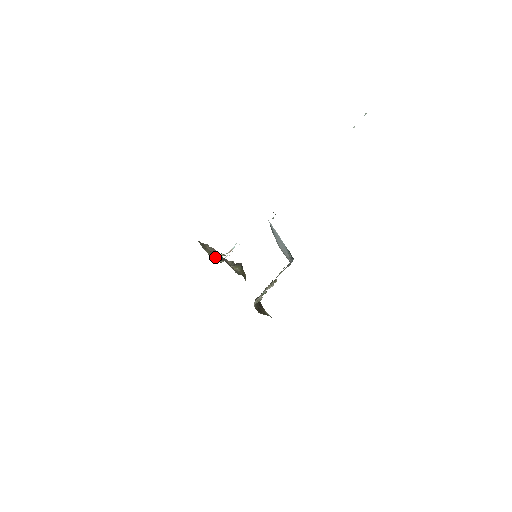
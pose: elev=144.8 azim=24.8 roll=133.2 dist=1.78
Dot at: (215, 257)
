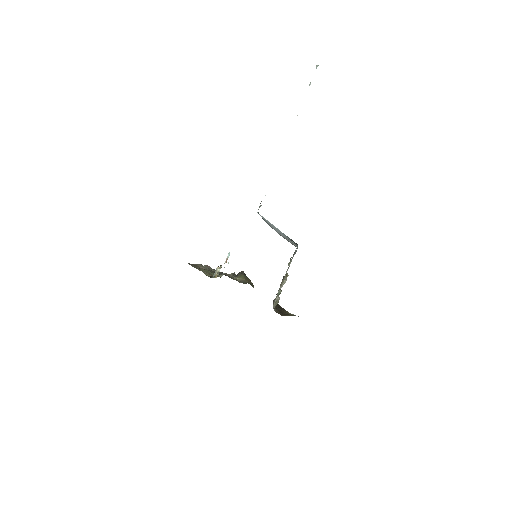
Dot at: (212, 274)
